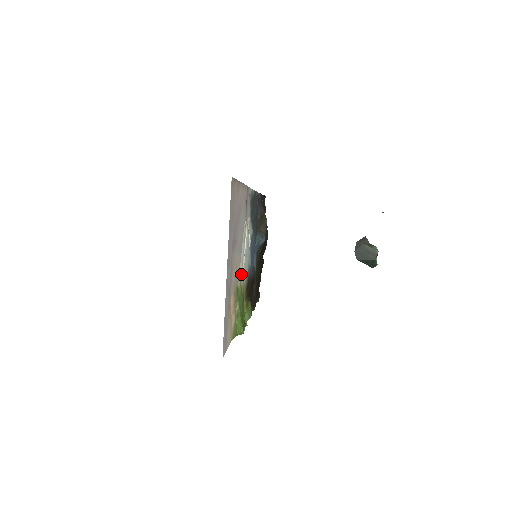
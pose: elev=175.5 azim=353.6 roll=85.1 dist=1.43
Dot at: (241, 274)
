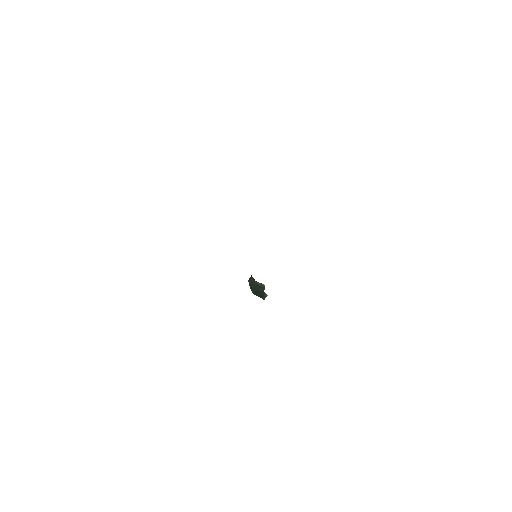
Dot at: occluded
